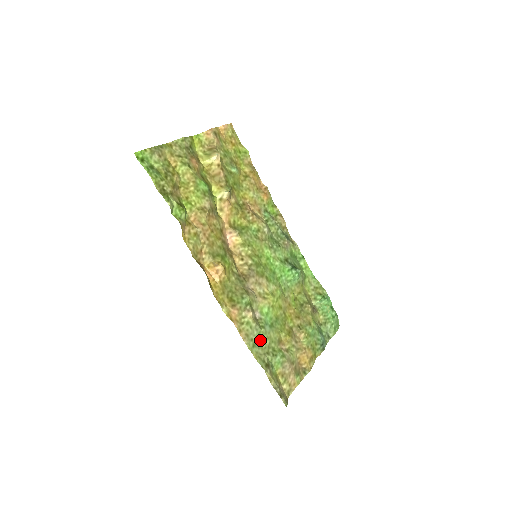
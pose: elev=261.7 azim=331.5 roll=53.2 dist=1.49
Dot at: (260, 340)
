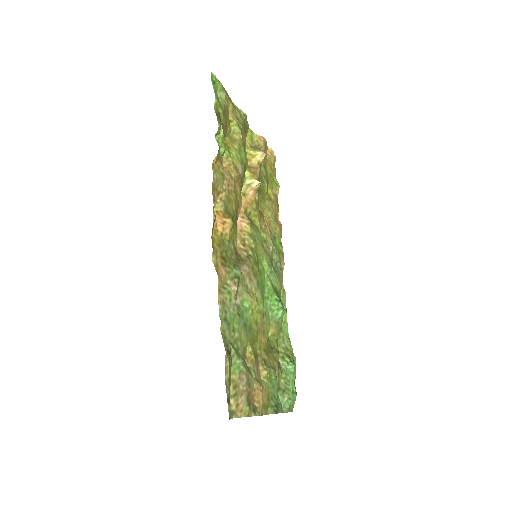
Dot at: (232, 323)
